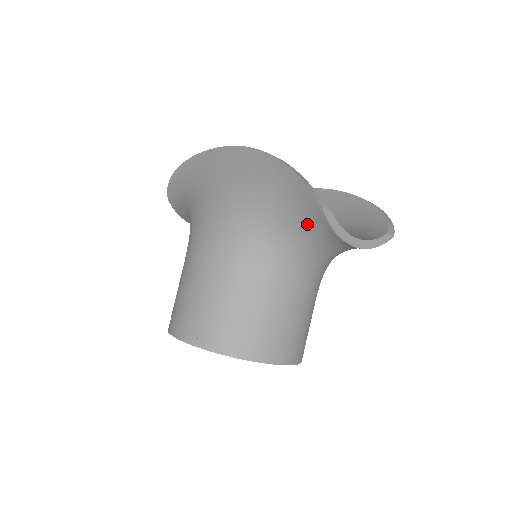
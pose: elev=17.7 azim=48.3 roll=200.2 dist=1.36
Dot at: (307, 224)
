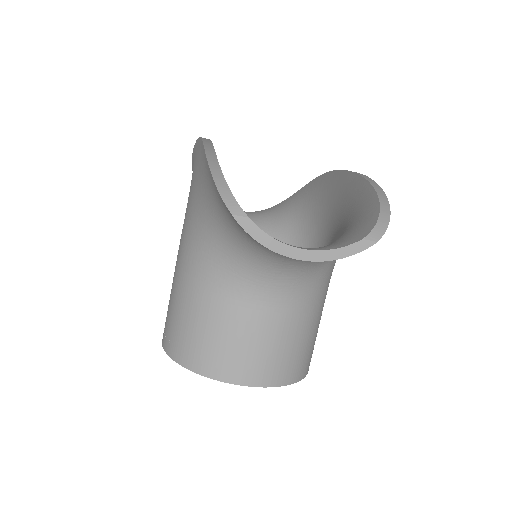
Dot at: (240, 232)
